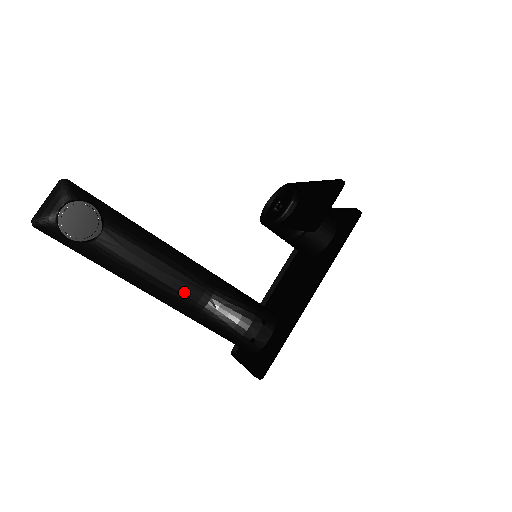
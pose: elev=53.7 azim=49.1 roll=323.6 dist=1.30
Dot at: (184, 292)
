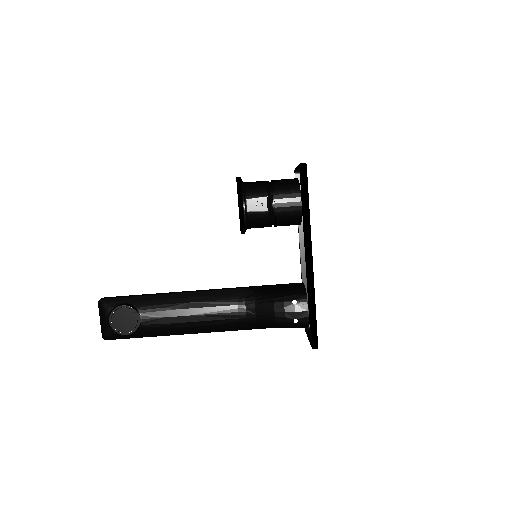
Dot at: (223, 318)
